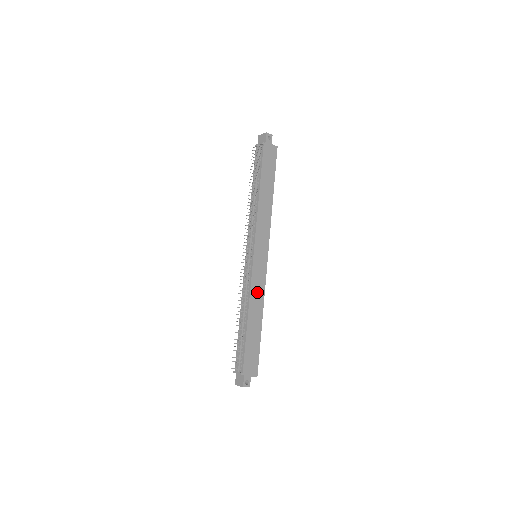
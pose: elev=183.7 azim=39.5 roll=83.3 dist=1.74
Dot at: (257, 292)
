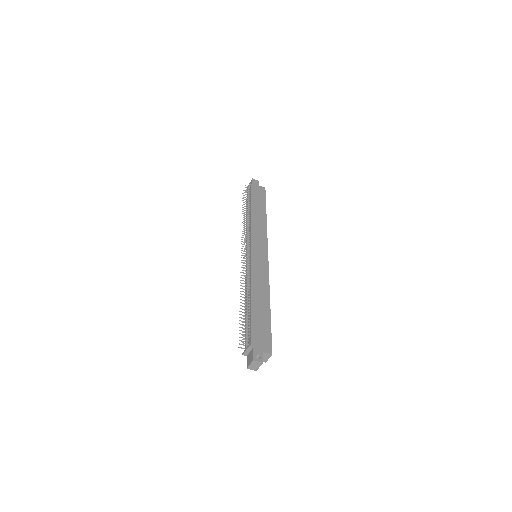
Dot at: (259, 278)
